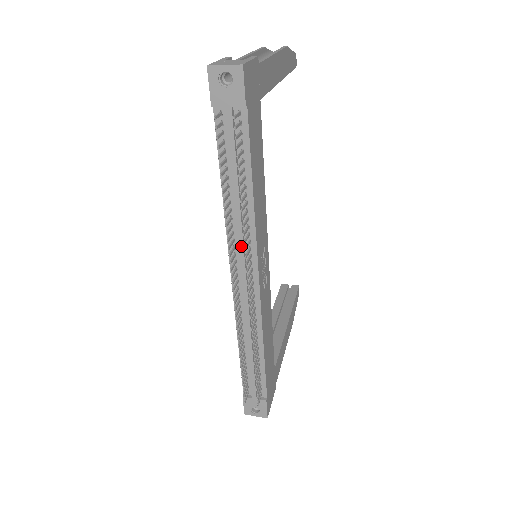
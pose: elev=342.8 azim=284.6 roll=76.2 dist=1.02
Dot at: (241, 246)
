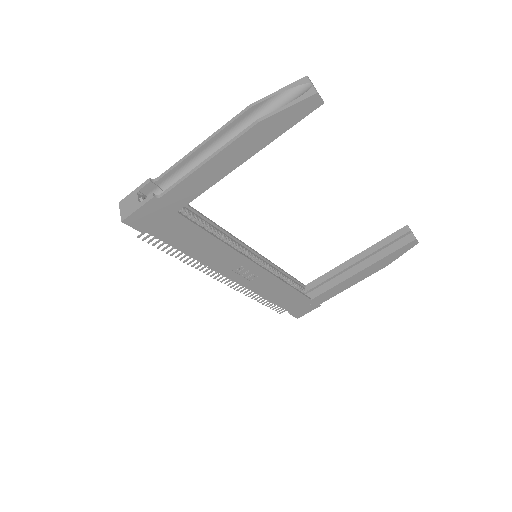
Dot at: occluded
